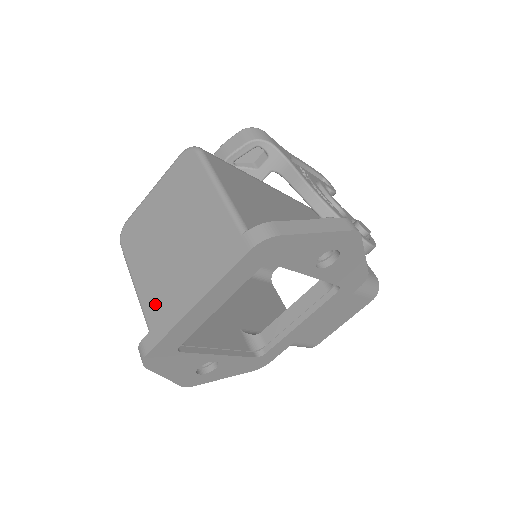
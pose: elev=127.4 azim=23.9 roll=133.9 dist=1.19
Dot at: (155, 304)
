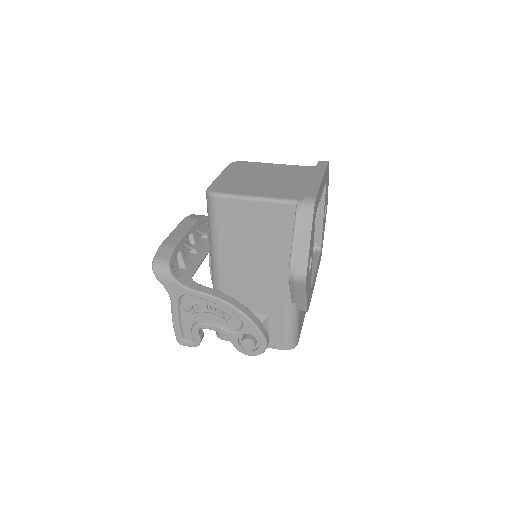
Dot at: (288, 193)
